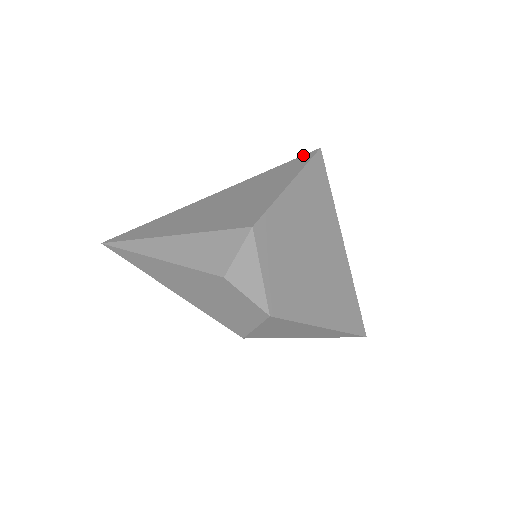
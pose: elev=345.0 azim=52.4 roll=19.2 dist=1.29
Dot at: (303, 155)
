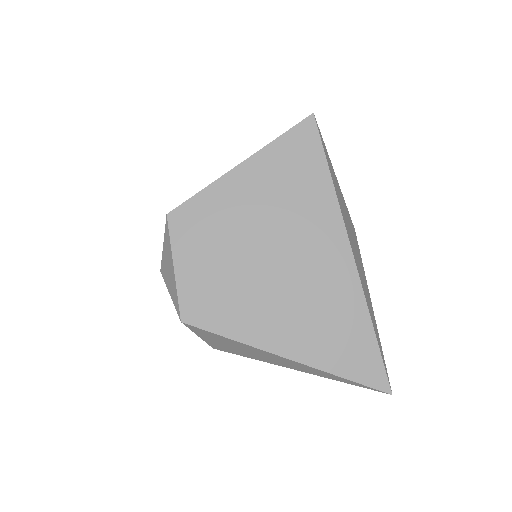
Dot at: occluded
